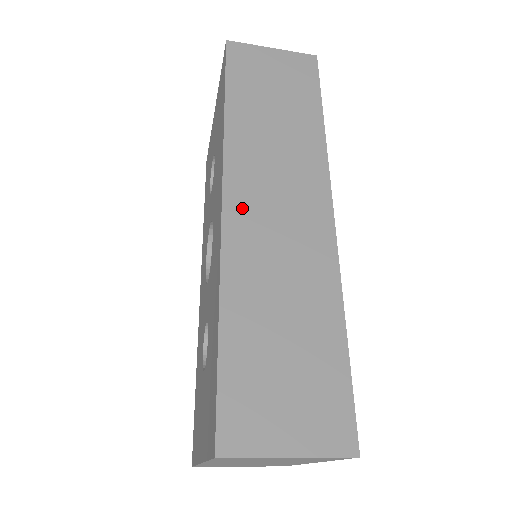
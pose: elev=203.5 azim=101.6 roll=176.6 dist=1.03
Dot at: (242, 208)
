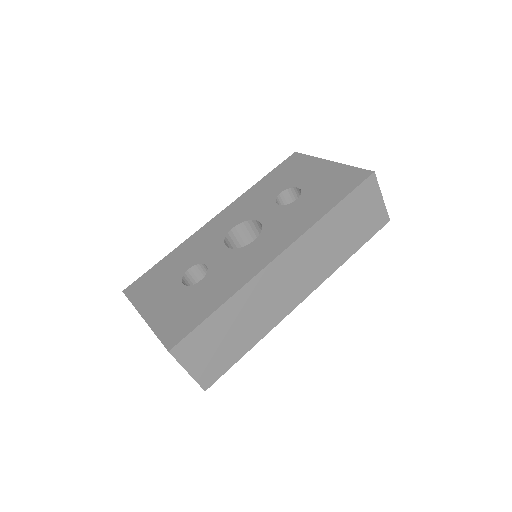
Dot at: (280, 267)
